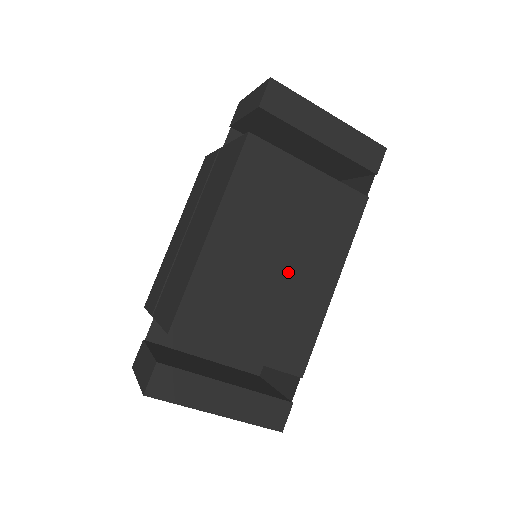
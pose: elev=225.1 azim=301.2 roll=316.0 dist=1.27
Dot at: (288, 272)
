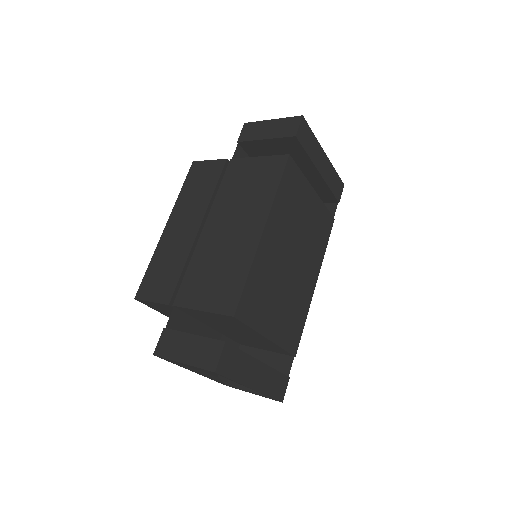
Dot at: (297, 270)
